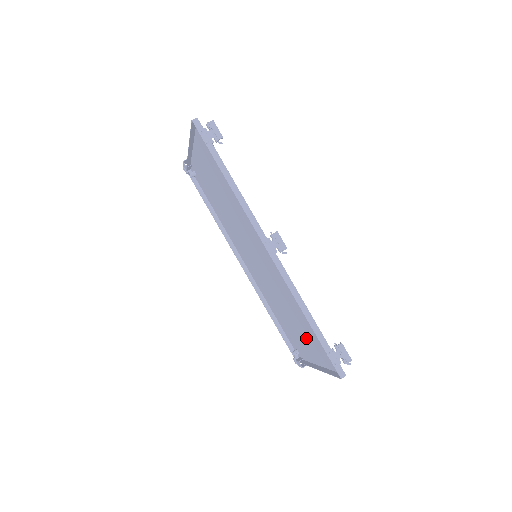
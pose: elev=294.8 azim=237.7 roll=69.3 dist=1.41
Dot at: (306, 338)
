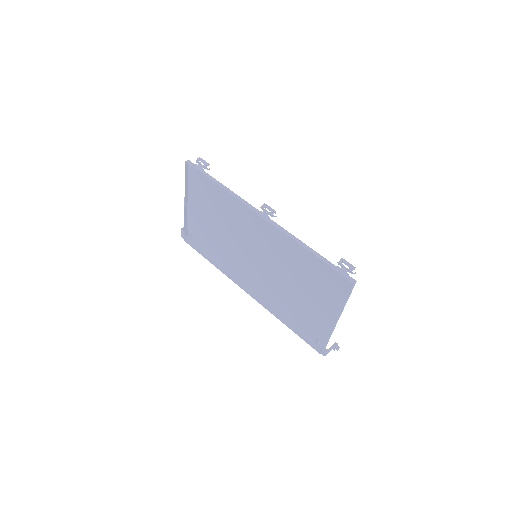
Dot at: (317, 296)
